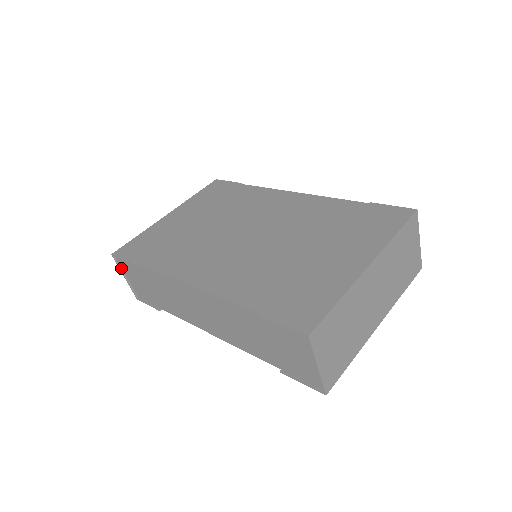
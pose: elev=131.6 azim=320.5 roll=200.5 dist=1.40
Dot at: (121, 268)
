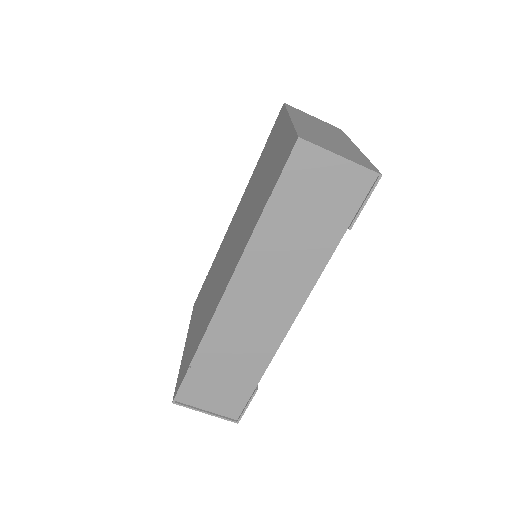
Dot at: (193, 407)
